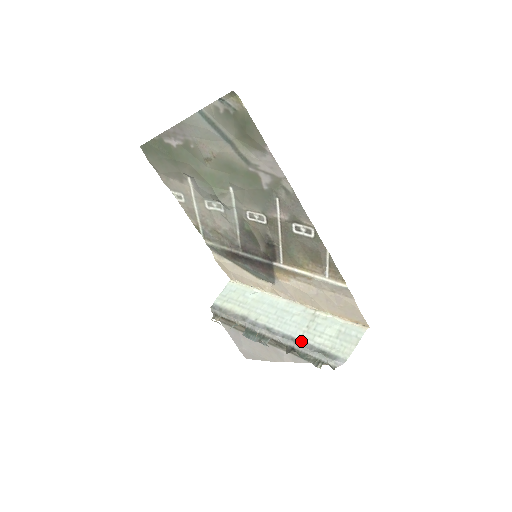
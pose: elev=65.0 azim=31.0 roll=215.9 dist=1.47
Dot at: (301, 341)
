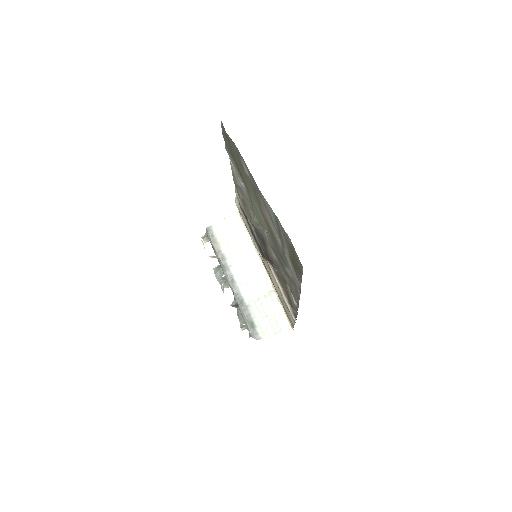
Dot at: (246, 306)
